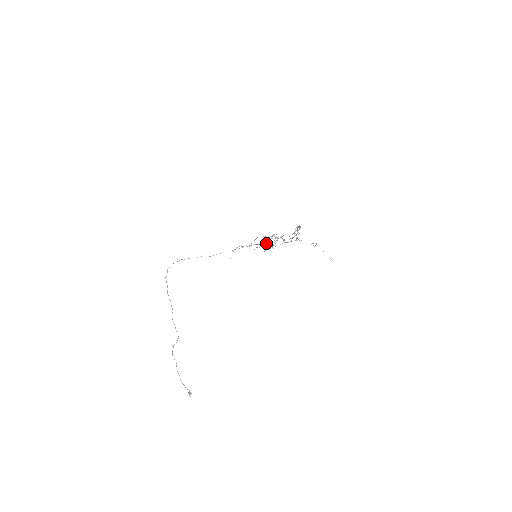
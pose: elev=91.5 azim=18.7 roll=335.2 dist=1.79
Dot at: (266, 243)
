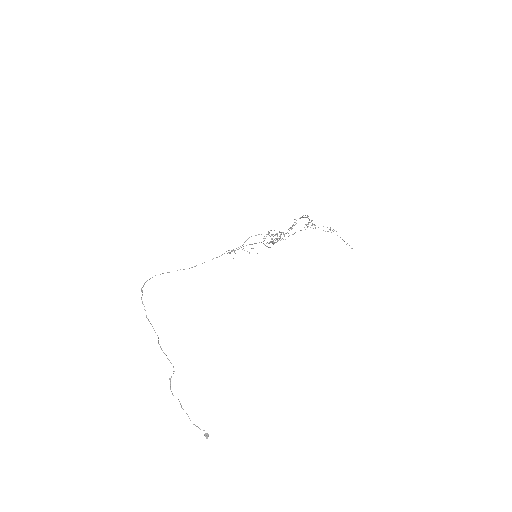
Dot at: (263, 241)
